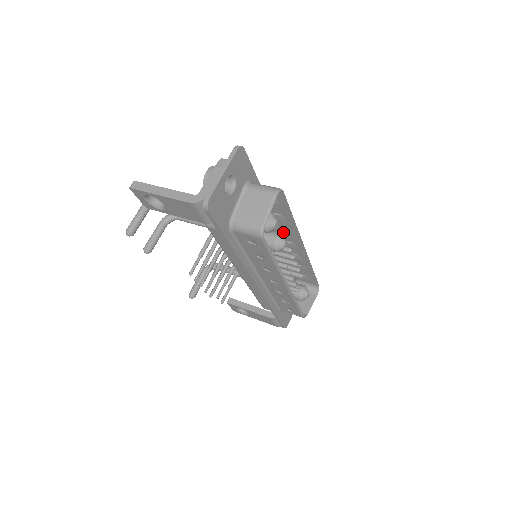
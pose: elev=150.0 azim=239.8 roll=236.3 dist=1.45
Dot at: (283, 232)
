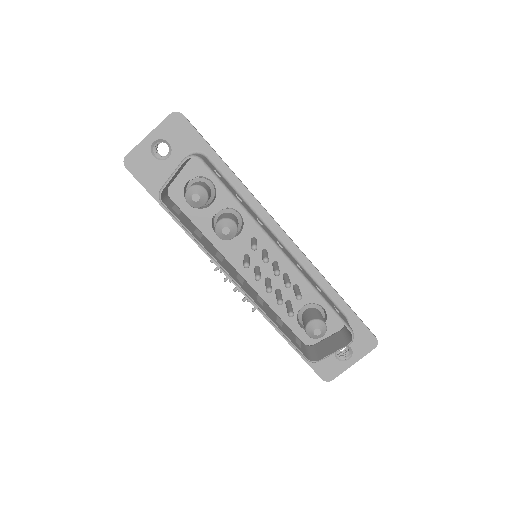
Dot at: occluded
